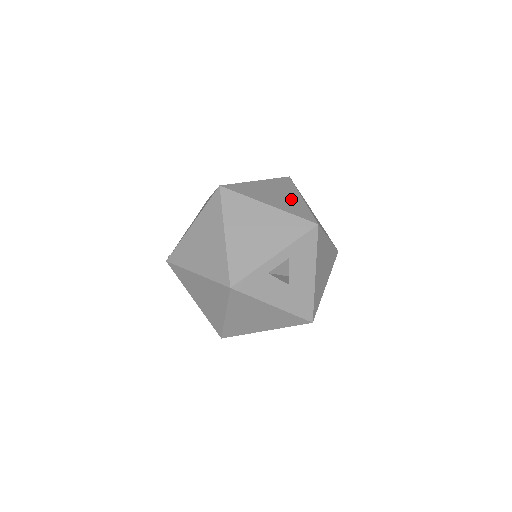
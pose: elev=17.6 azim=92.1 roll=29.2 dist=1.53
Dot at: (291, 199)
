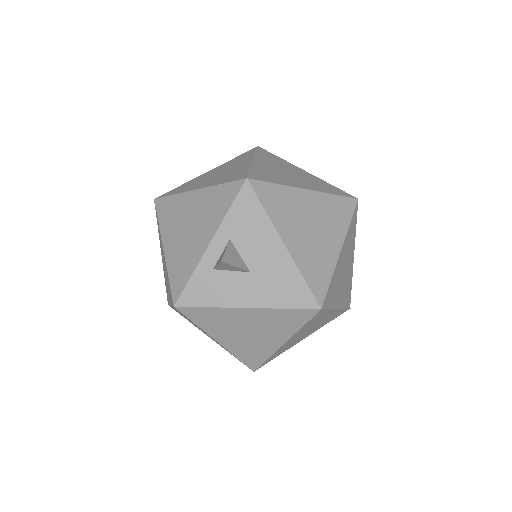
Dot at: (234, 169)
